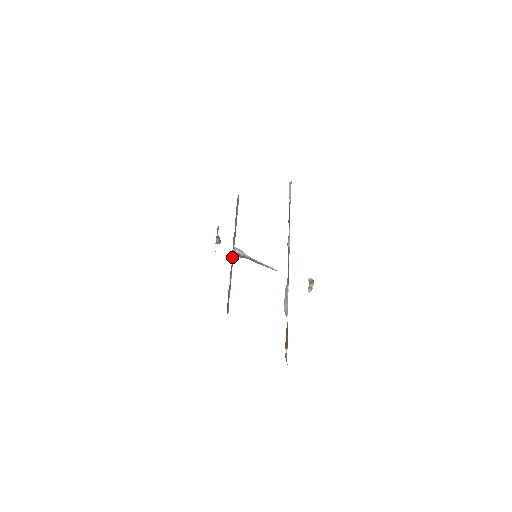
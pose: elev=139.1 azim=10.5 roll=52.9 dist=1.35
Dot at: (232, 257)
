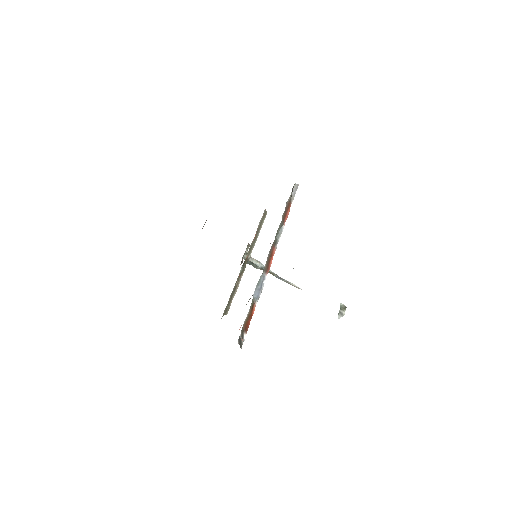
Dot at: (245, 264)
